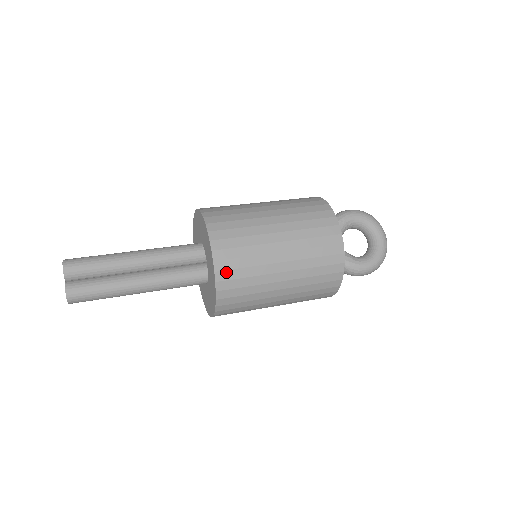
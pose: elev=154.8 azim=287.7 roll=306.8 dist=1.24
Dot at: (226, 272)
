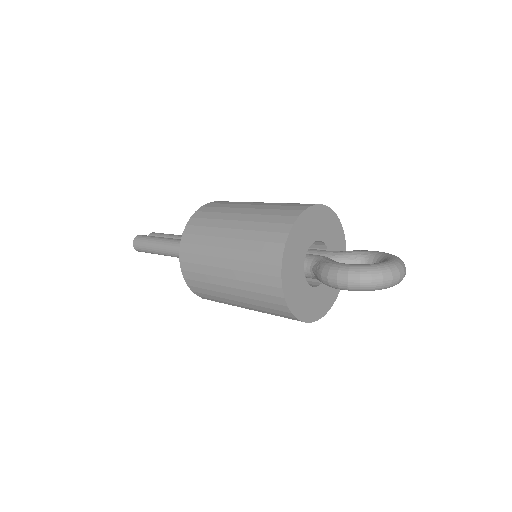
Dot at: (208, 208)
